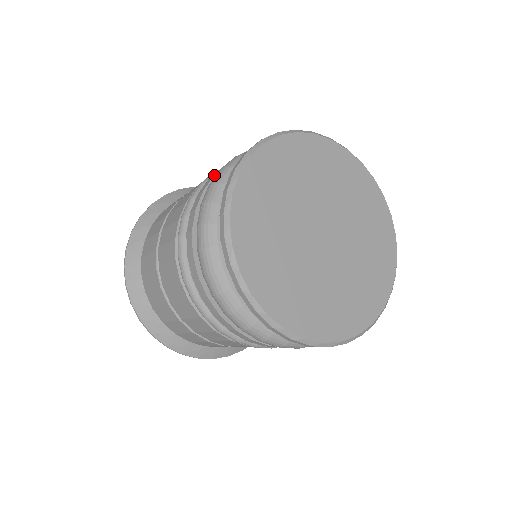
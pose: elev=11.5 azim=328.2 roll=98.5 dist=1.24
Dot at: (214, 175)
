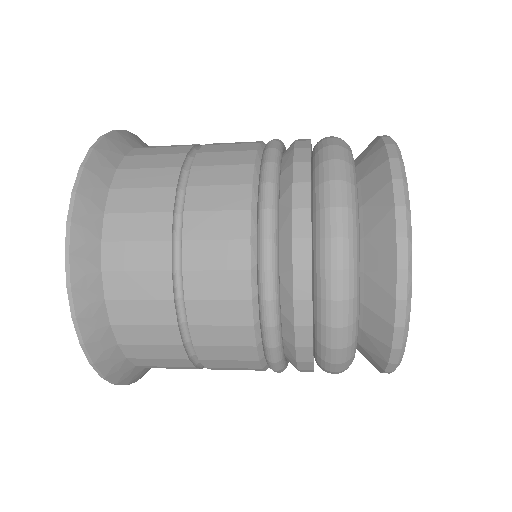
Dot at: occluded
